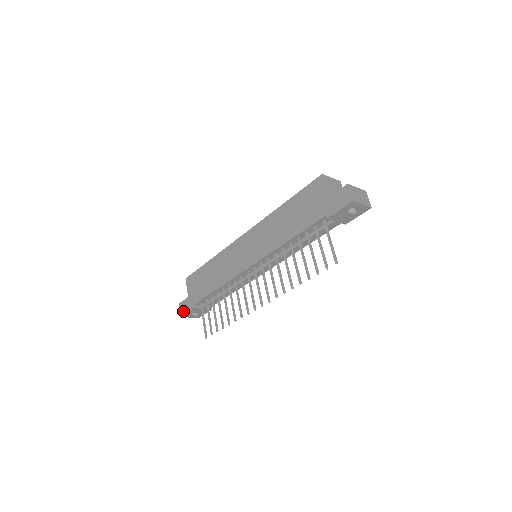
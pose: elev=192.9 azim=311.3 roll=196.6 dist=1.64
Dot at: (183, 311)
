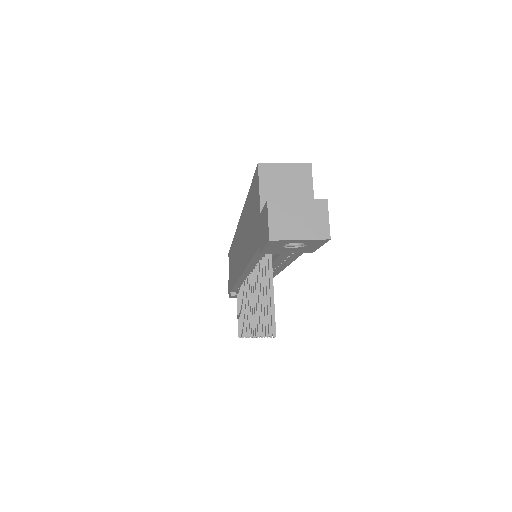
Dot at: occluded
